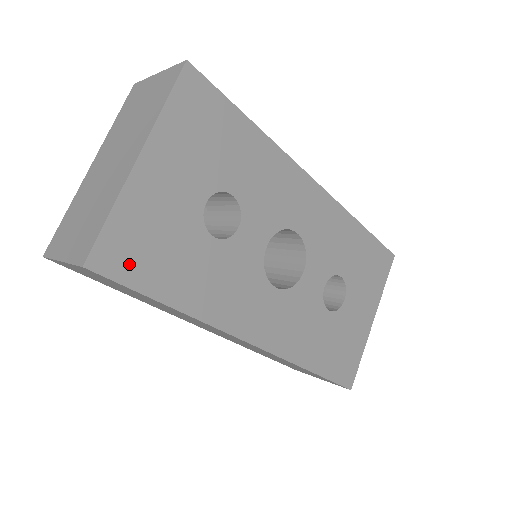
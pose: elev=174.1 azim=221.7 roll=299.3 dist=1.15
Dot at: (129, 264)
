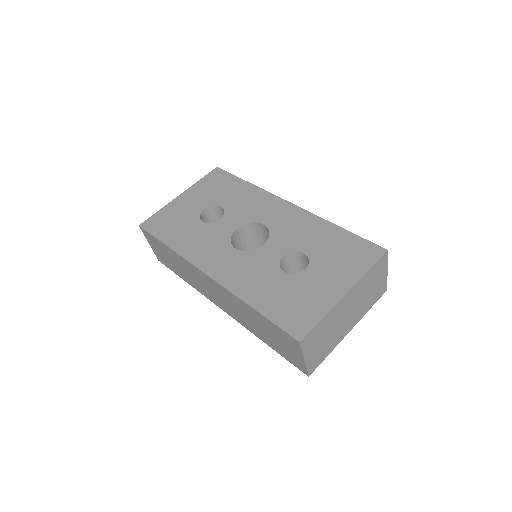
Dot at: (157, 227)
